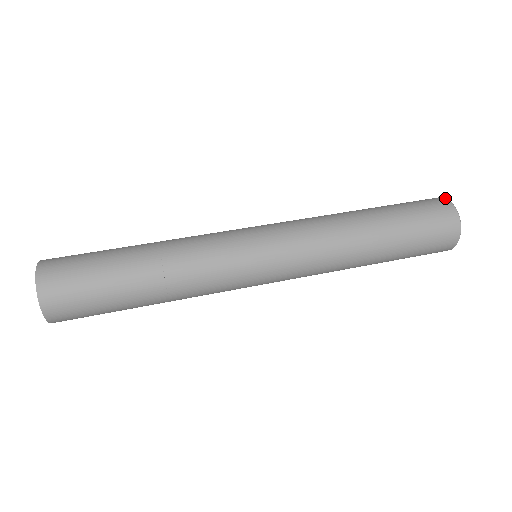
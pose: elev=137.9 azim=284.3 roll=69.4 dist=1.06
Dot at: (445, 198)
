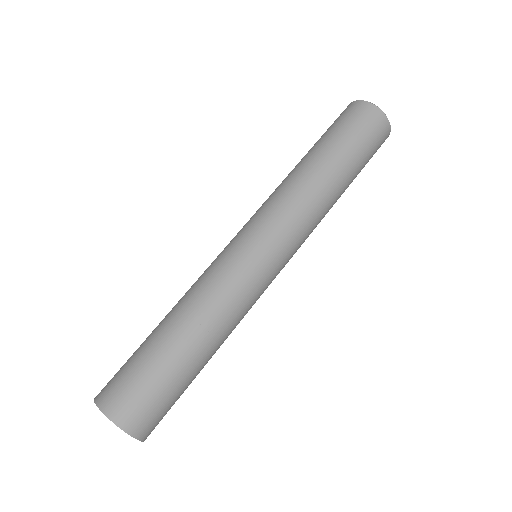
Dot at: (372, 104)
